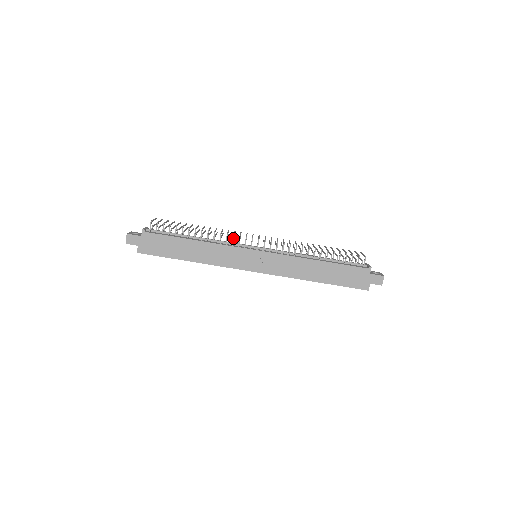
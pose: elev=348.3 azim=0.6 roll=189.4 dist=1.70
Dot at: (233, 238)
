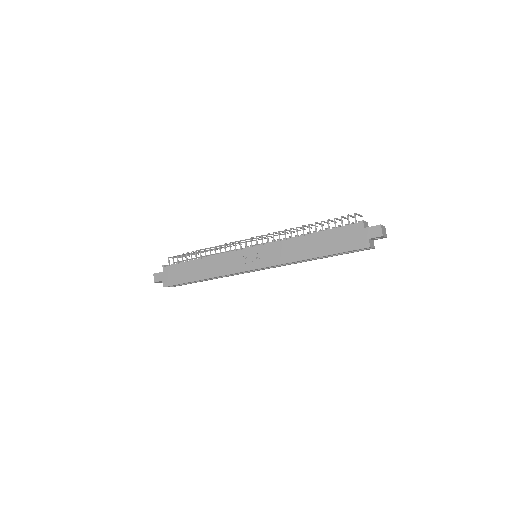
Dot at: (230, 245)
